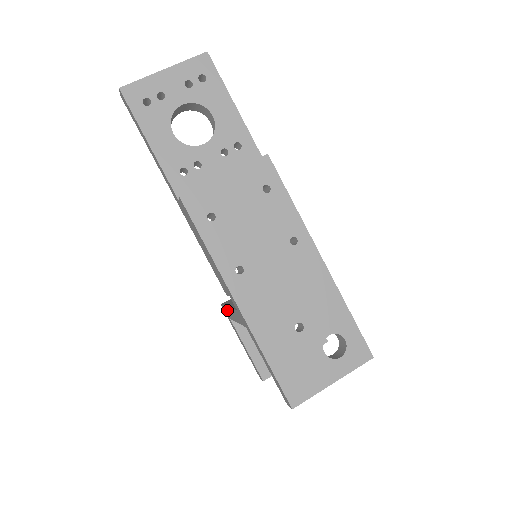
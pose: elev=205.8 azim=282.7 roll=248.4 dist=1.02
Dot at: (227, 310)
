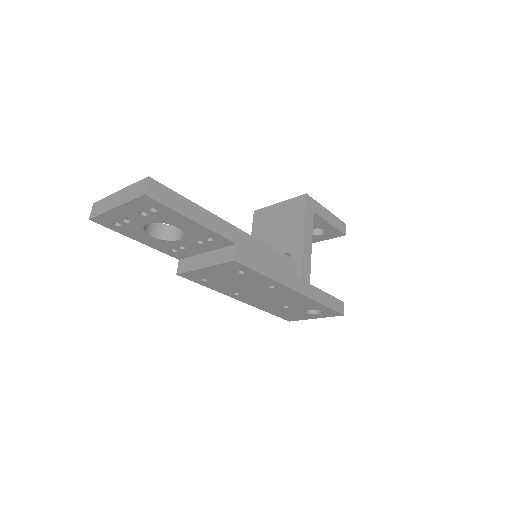
Dot at: occluded
